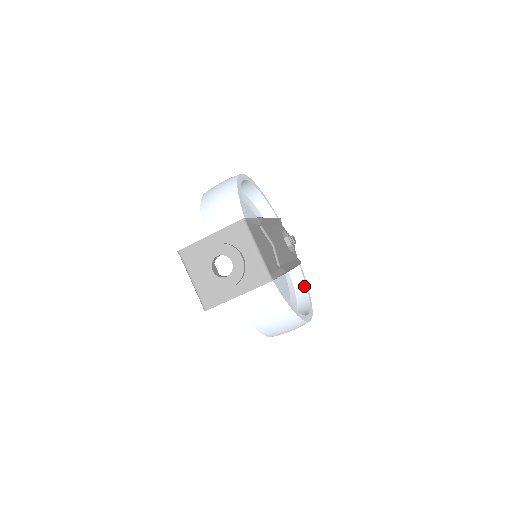
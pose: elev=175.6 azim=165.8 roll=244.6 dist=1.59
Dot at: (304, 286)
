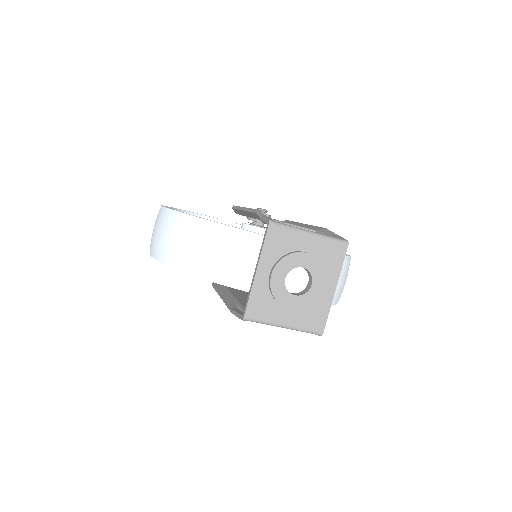
Dot at: occluded
